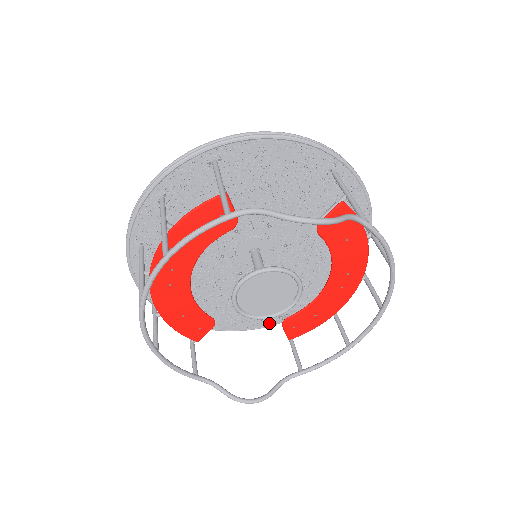
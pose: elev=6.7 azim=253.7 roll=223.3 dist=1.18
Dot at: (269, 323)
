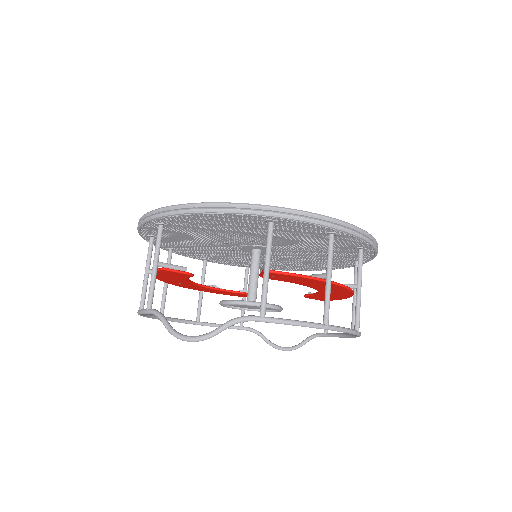
Dot at: (322, 269)
